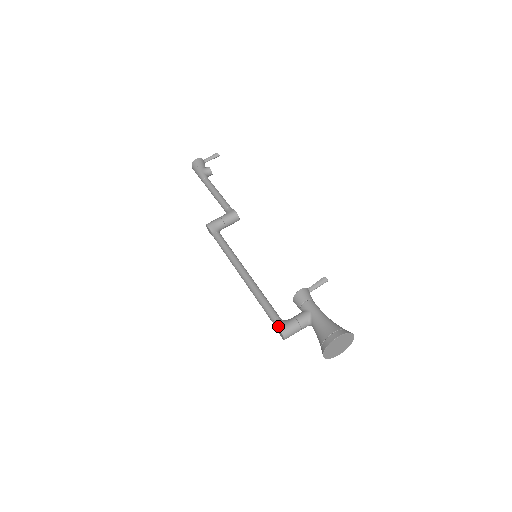
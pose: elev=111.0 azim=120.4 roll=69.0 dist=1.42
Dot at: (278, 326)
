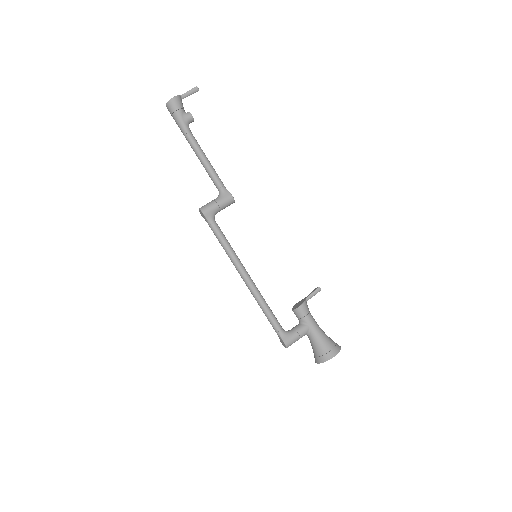
Dot at: (283, 340)
